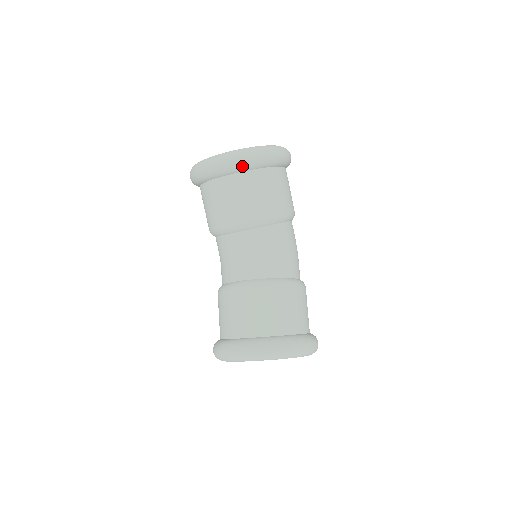
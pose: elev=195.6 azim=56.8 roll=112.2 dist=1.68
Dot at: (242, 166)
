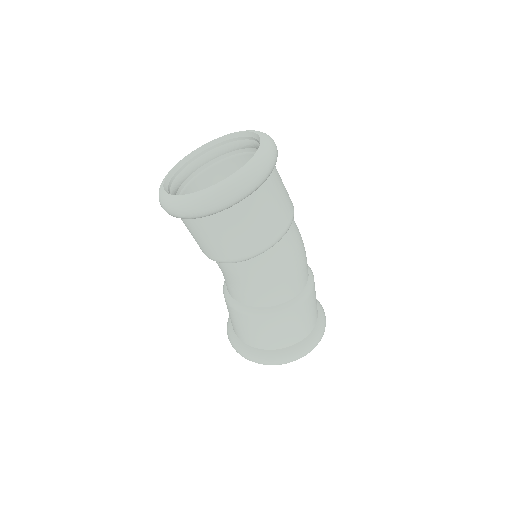
Dot at: occluded
